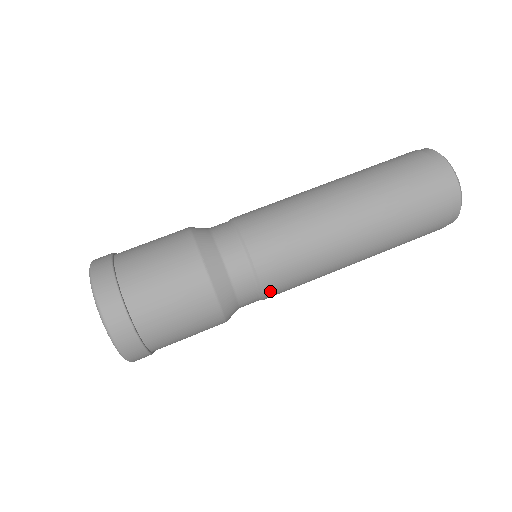
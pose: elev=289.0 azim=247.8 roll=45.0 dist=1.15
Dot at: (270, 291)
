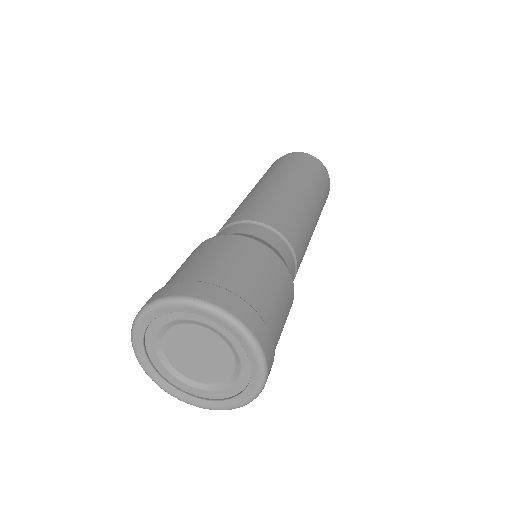
Dot at: (277, 226)
